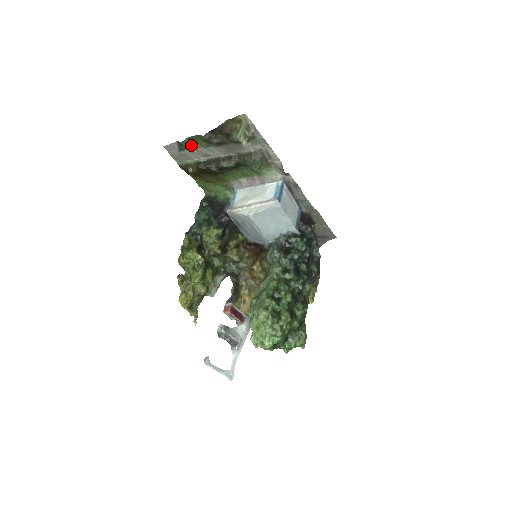
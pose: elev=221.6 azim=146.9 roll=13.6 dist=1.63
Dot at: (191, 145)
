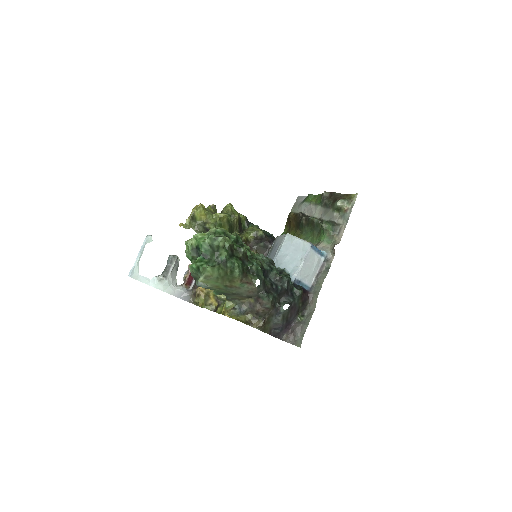
Dot at: (311, 200)
